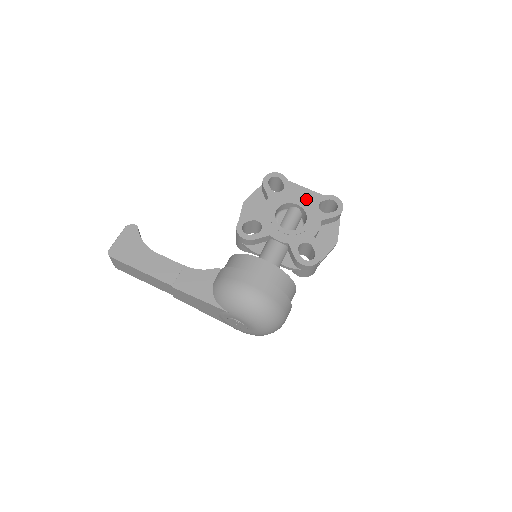
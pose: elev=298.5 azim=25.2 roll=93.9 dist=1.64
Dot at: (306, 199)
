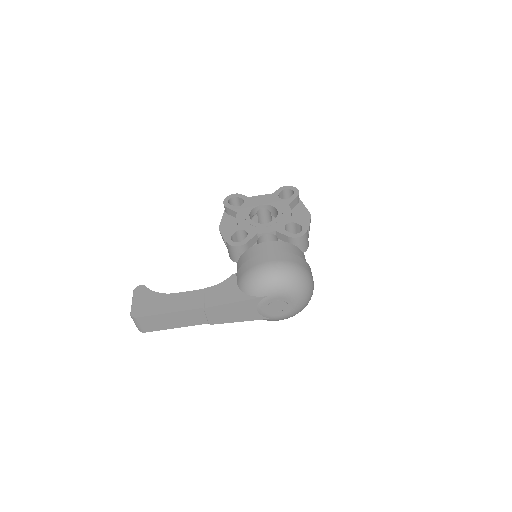
Dot at: (266, 198)
